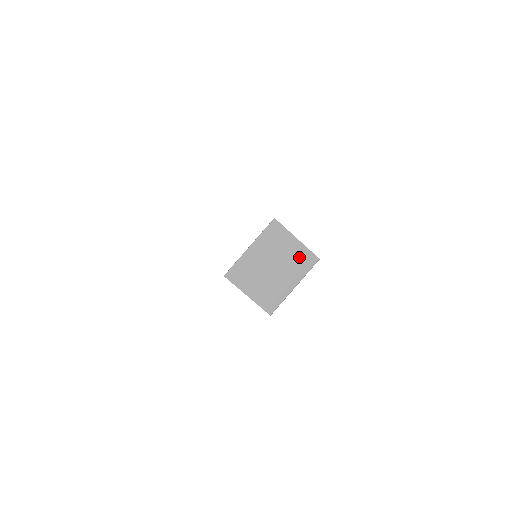
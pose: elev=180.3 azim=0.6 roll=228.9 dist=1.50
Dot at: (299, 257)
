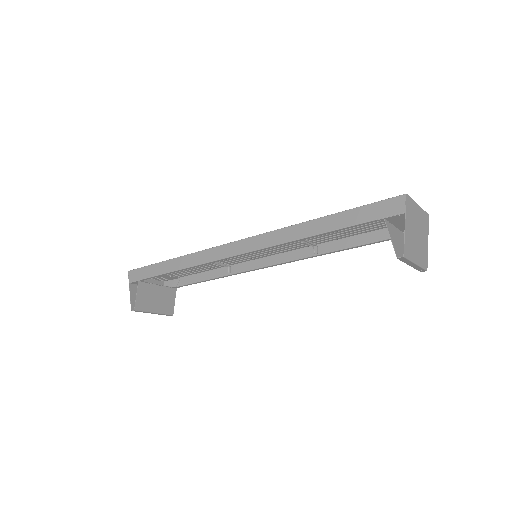
Dot at: (424, 252)
